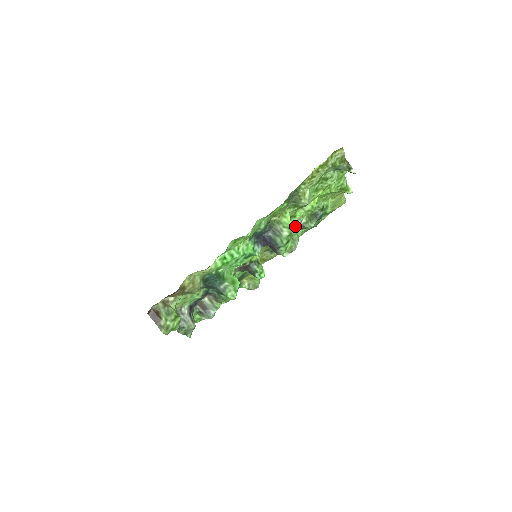
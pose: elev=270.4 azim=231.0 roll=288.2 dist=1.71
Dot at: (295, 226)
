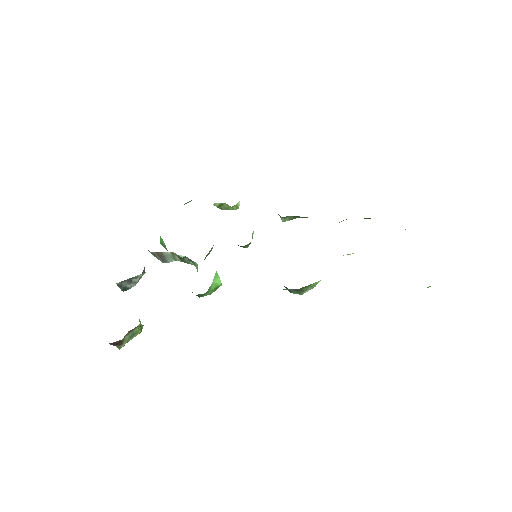
Dot at: occluded
